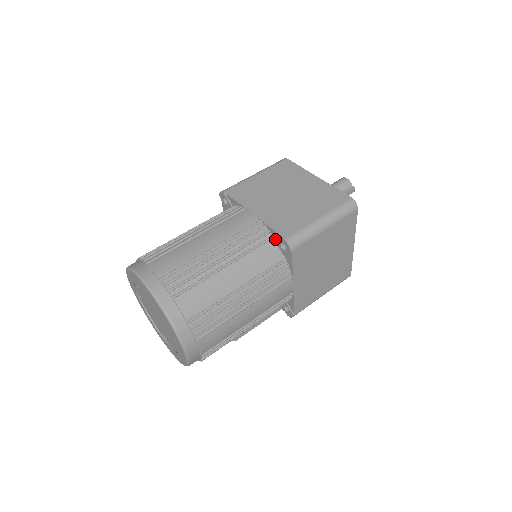
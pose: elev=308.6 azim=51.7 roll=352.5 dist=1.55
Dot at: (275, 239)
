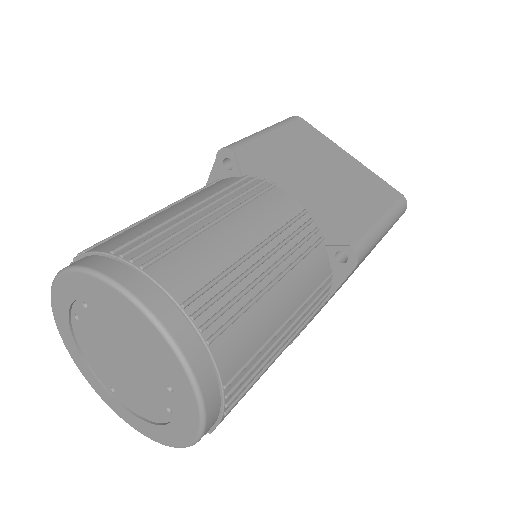
Dot at: (325, 242)
